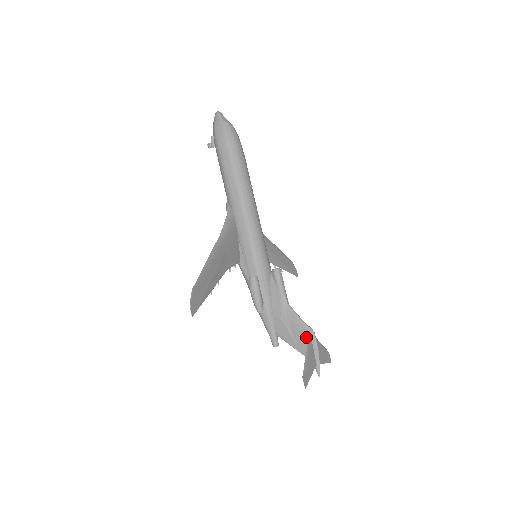
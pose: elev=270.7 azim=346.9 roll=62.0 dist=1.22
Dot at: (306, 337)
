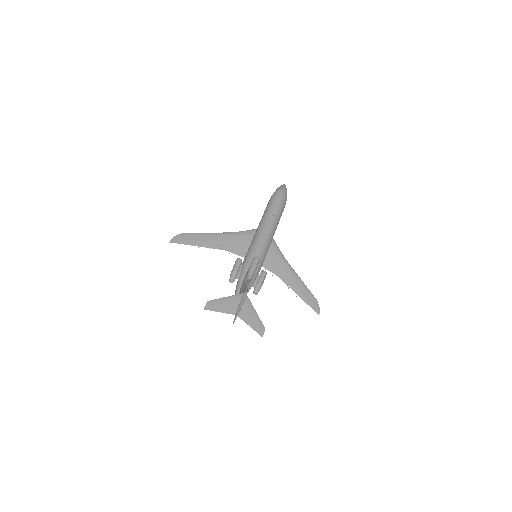
Dot at: (242, 296)
